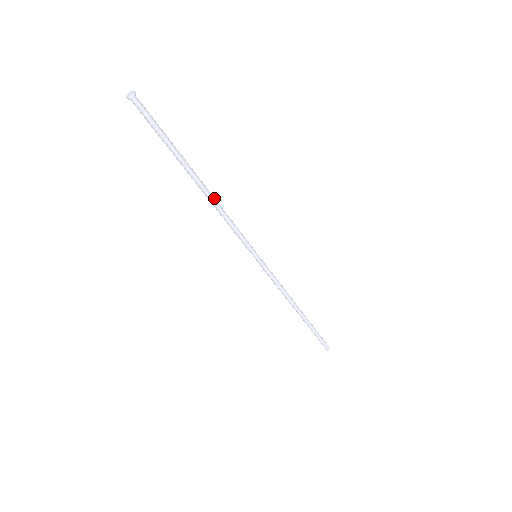
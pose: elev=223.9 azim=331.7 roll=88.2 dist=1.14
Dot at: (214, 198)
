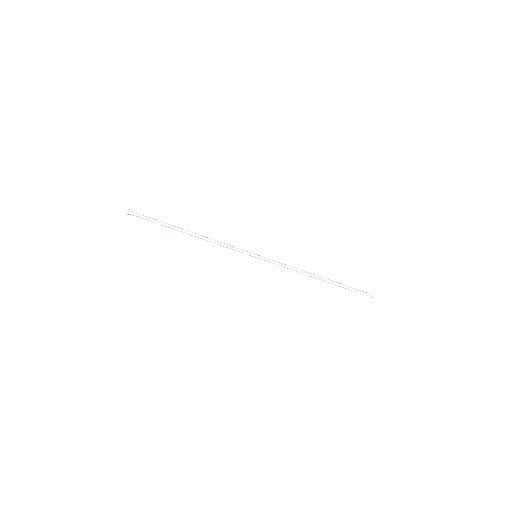
Dot at: (203, 236)
